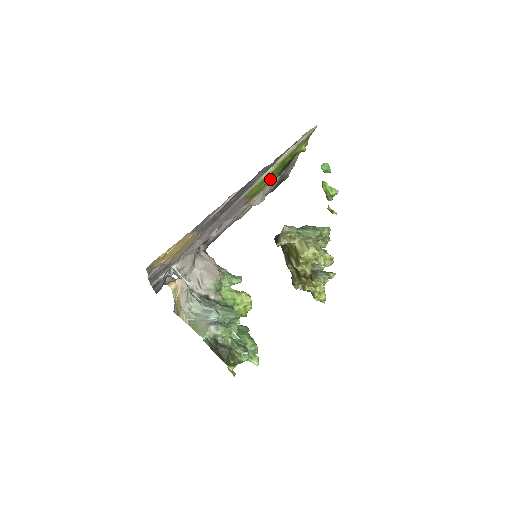
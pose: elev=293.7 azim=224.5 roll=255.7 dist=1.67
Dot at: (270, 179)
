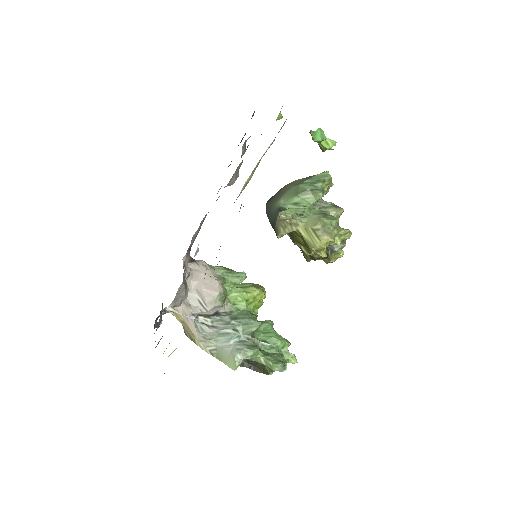
Dot at: occluded
